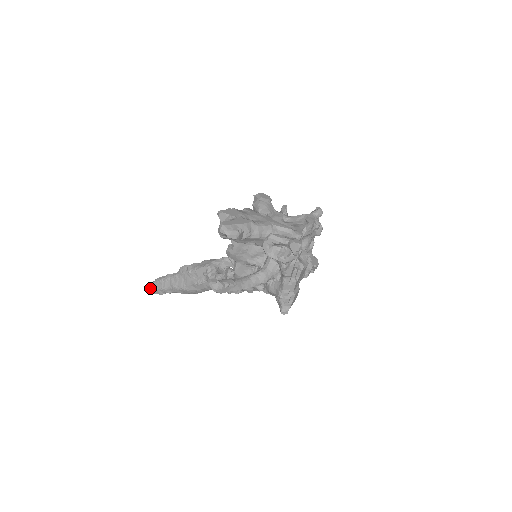
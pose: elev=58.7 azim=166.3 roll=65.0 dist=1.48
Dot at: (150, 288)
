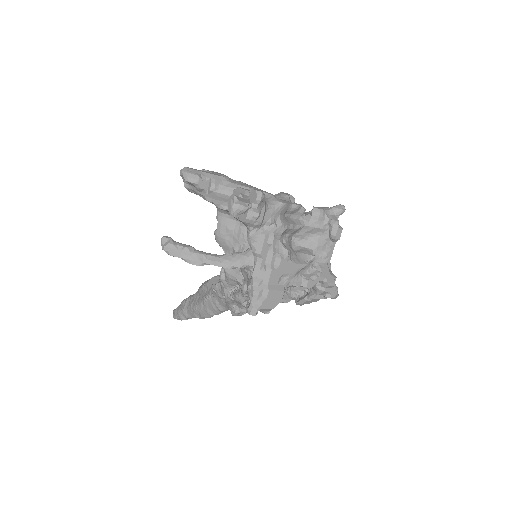
Dot at: (175, 311)
